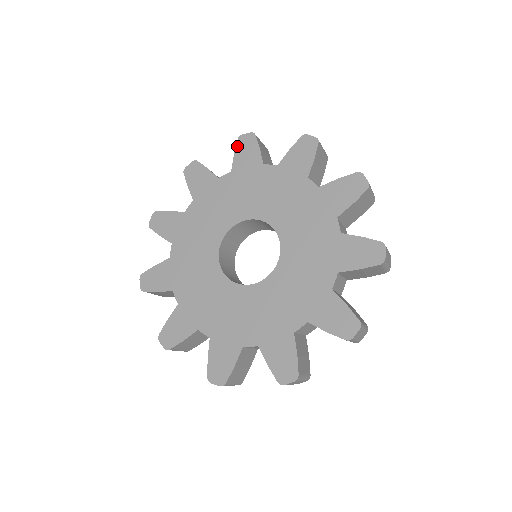
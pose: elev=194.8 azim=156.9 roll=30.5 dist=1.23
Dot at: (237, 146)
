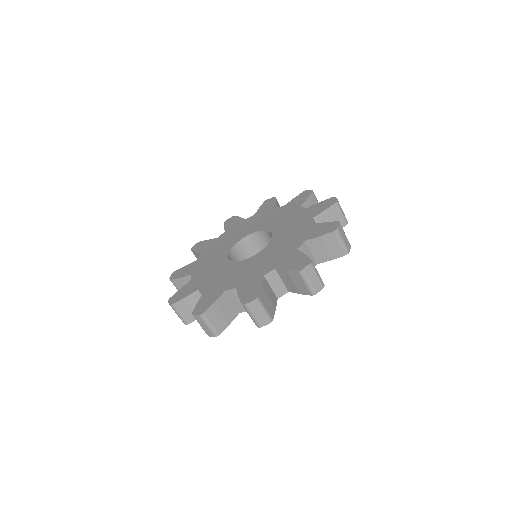
Dot at: (194, 250)
